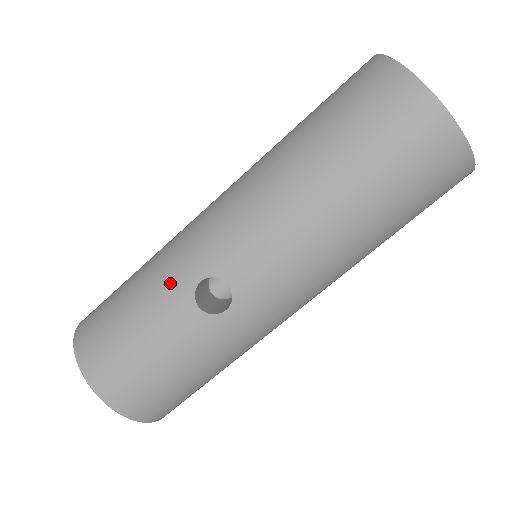
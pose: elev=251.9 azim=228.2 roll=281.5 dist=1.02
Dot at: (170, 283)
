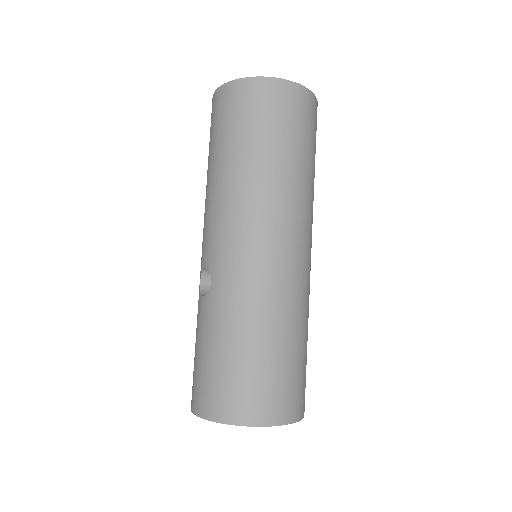
Dot at: occluded
